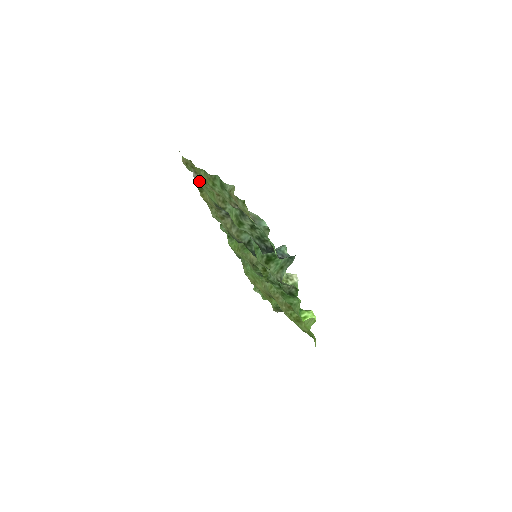
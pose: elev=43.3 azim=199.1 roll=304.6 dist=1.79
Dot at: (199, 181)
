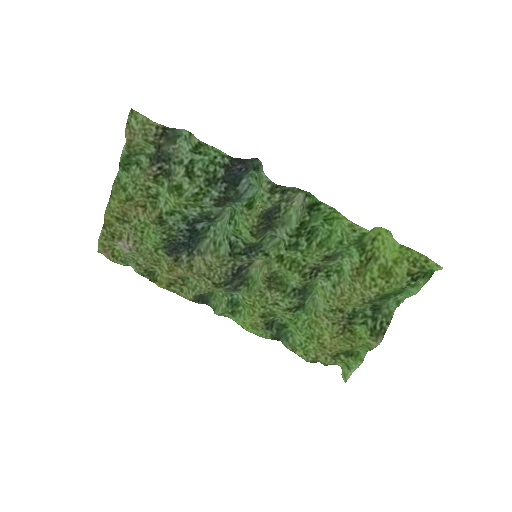
Dot at: (129, 241)
